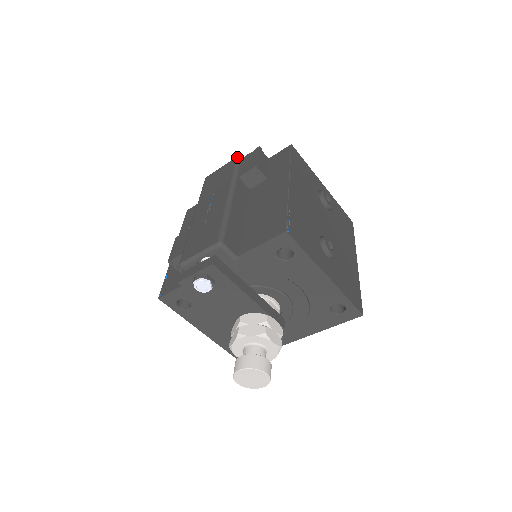
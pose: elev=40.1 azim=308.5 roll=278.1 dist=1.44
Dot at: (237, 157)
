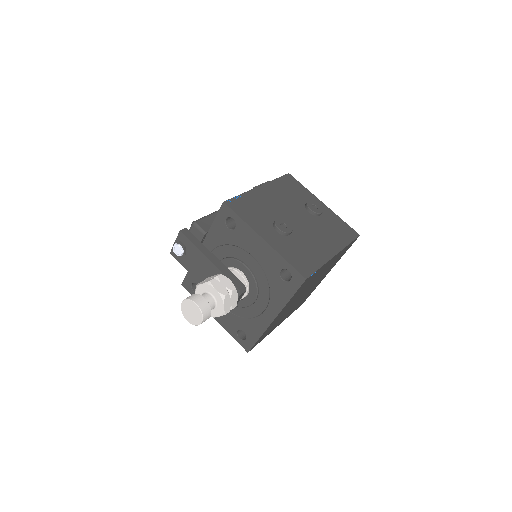
Dot at: occluded
